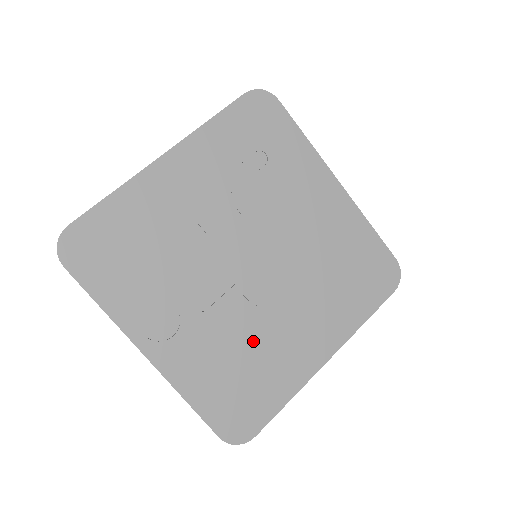
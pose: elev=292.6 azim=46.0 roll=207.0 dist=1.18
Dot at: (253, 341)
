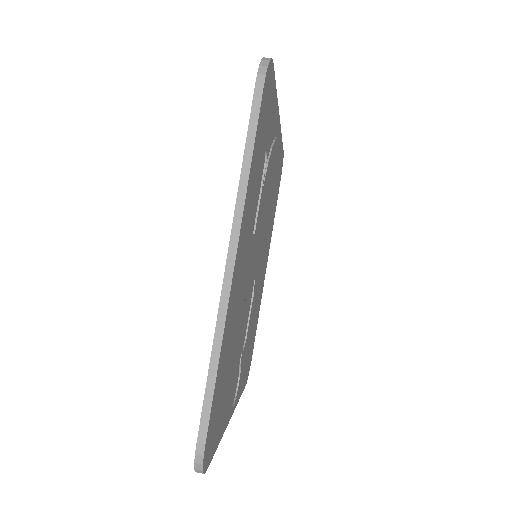
Dot at: (254, 314)
